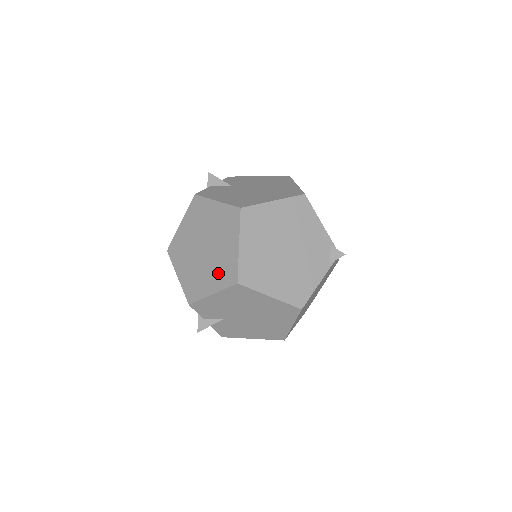
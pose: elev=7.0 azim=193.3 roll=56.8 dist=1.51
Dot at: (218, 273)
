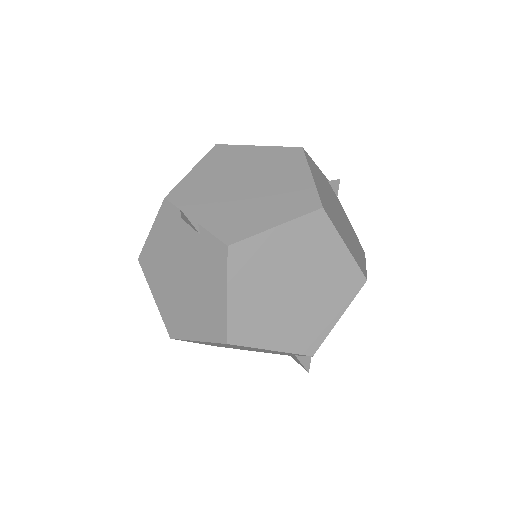
Dot at: (335, 293)
